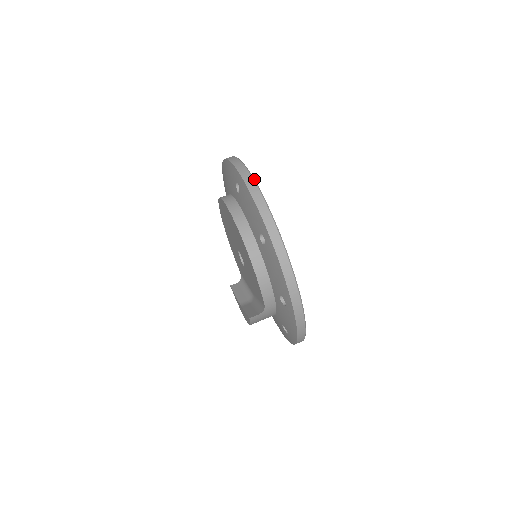
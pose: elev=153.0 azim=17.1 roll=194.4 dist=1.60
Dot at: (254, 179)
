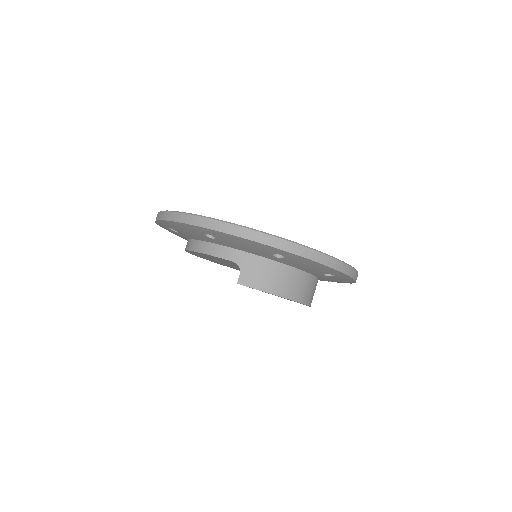
Dot at: occluded
